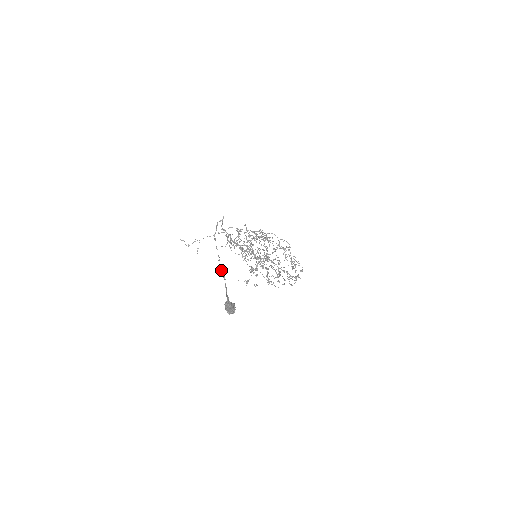
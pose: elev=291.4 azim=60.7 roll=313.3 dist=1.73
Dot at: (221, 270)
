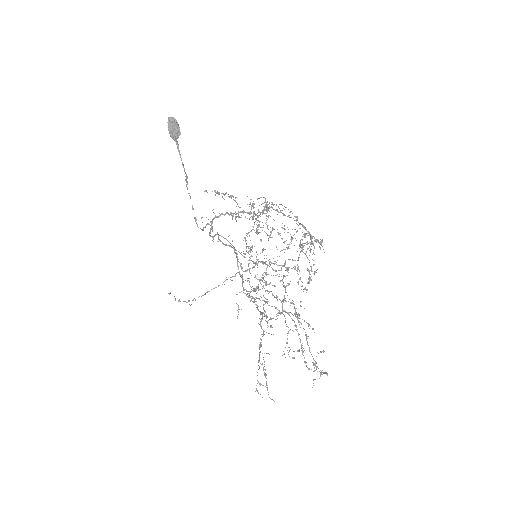
Dot at: (186, 182)
